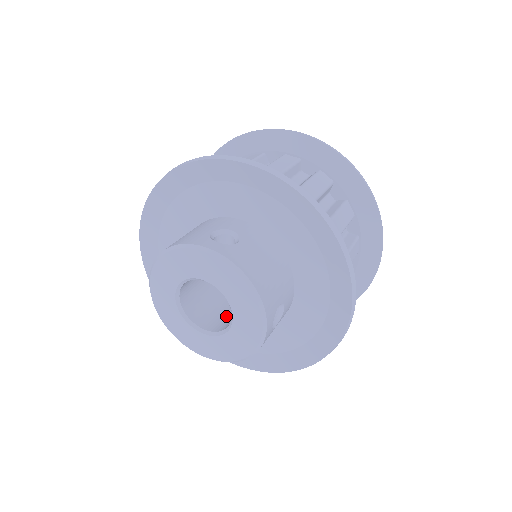
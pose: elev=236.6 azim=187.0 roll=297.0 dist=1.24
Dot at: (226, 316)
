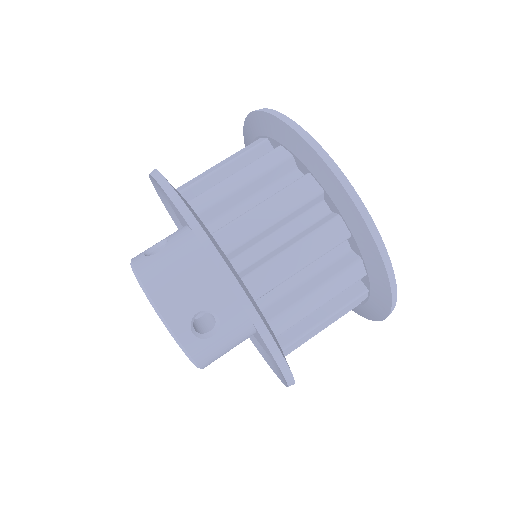
Dot at: occluded
